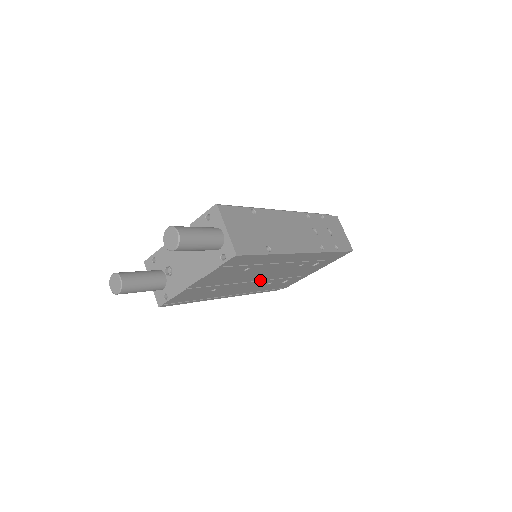
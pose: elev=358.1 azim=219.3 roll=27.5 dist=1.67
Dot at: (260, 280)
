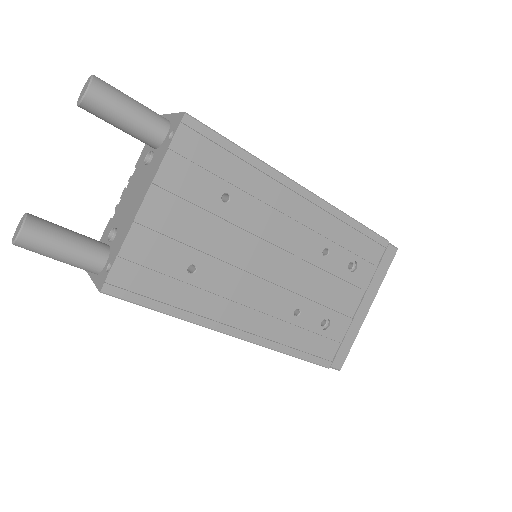
Dot at: (272, 283)
